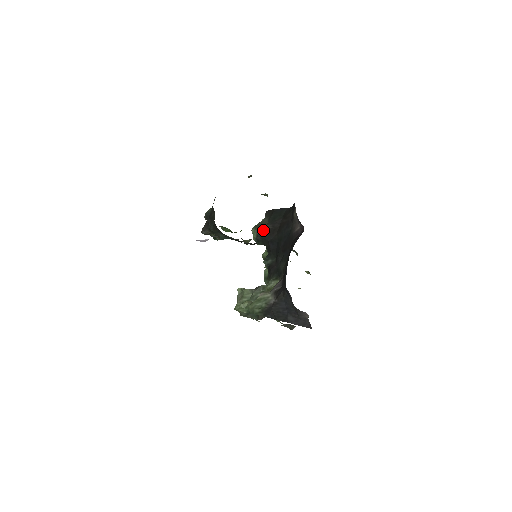
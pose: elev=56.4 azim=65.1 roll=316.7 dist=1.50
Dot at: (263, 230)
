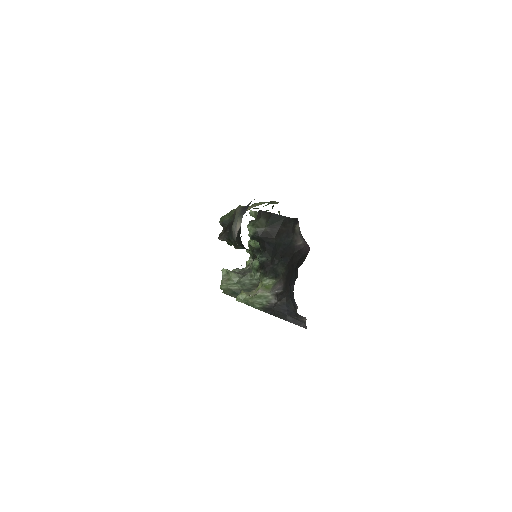
Dot at: (261, 231)
